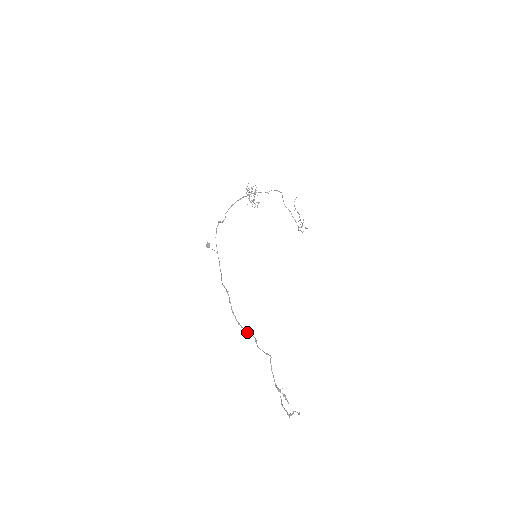
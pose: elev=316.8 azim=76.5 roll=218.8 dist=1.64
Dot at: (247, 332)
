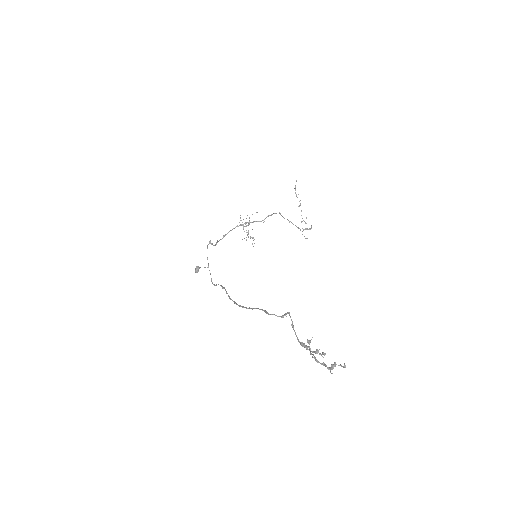
Dot at: (252, 309)
